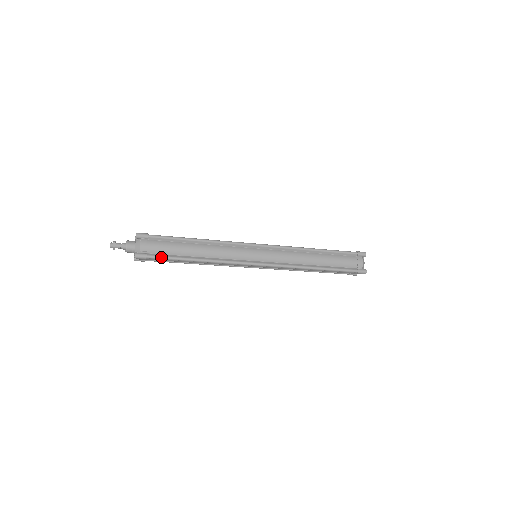
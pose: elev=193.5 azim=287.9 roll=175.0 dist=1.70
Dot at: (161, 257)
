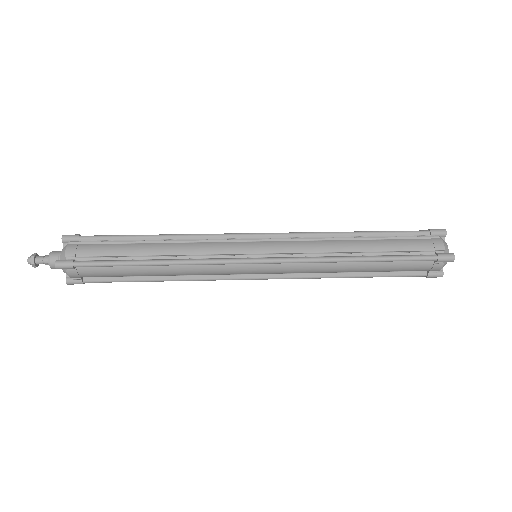
Dot at: (104, 282)
